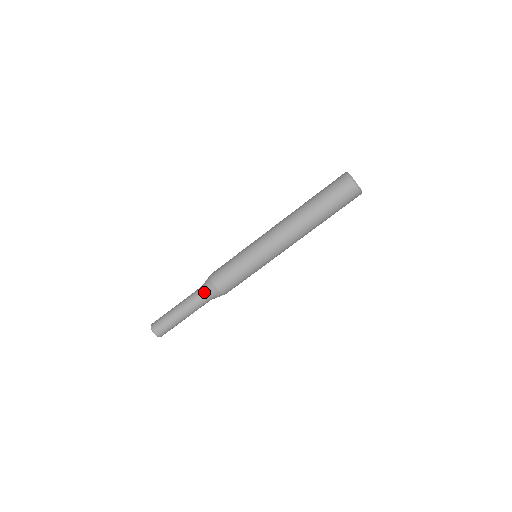
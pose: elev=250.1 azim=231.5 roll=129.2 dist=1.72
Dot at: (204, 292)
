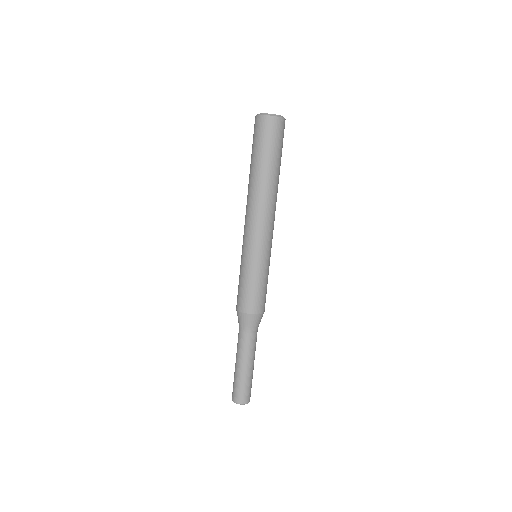
Dot at: (239, 325)
